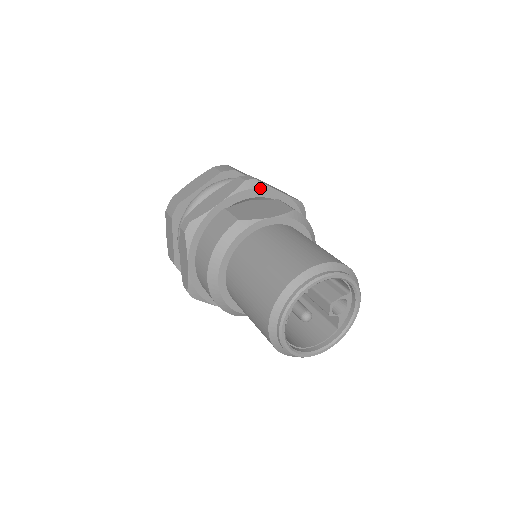
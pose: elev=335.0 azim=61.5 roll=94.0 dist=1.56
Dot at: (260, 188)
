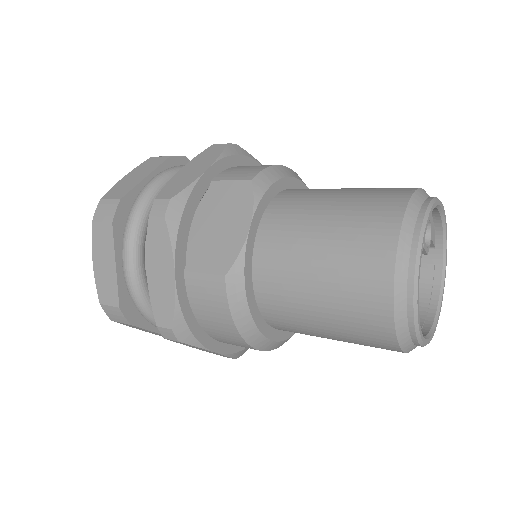
Dot at: (187, 201)
